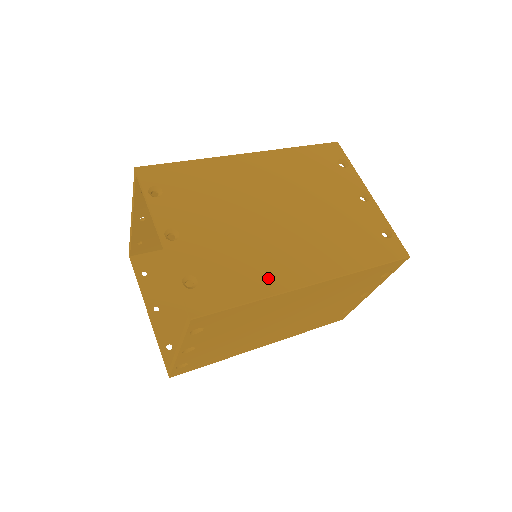
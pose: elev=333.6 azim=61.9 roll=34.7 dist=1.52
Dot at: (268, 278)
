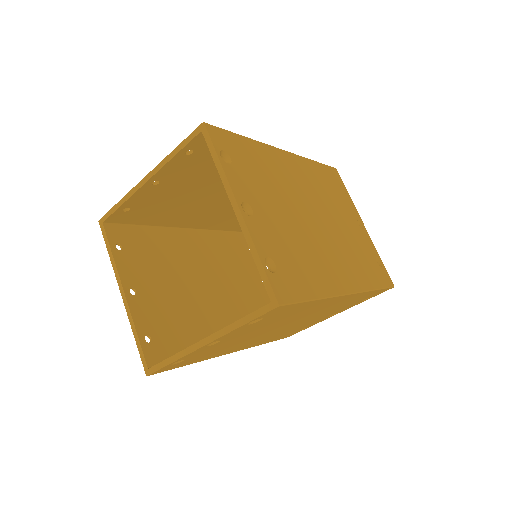
Dot at: (322, 279)
